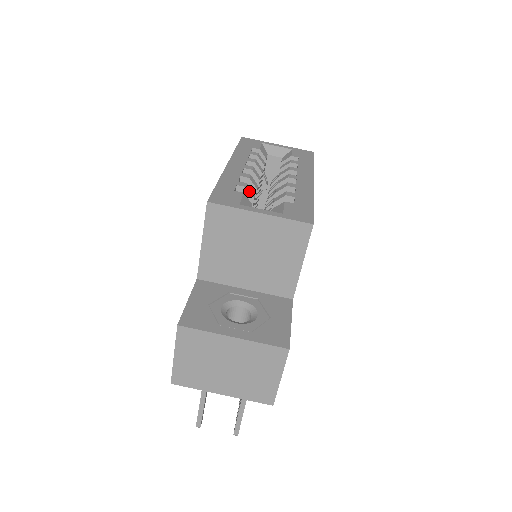
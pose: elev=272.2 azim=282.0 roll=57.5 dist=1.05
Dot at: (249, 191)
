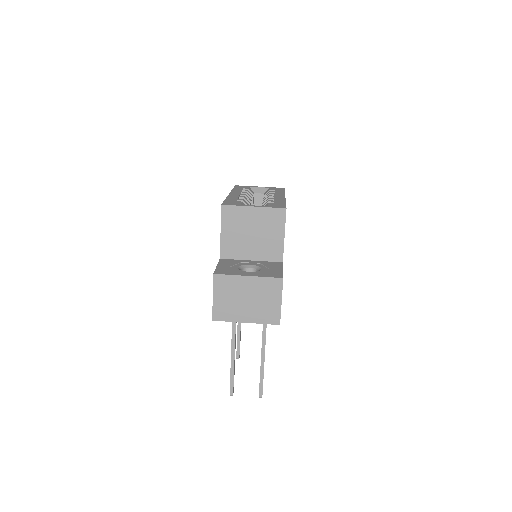
Dot at: (245, 202)
